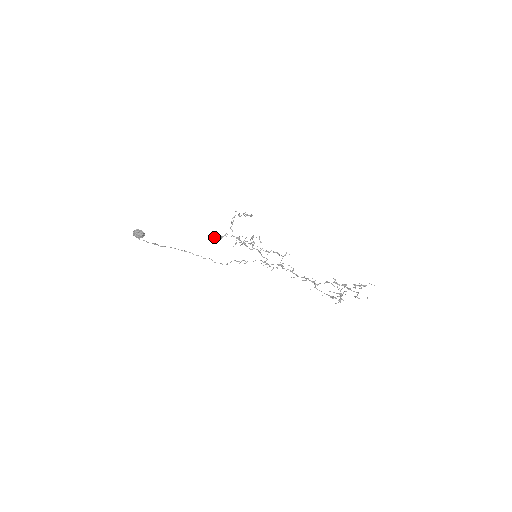
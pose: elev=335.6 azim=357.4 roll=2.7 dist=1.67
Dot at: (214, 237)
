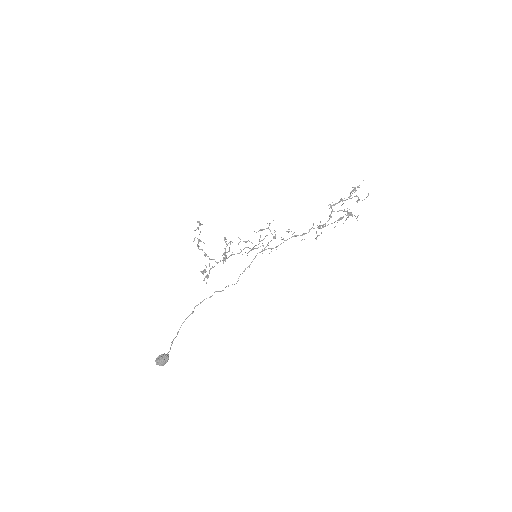
Dot at: (204, 280)
